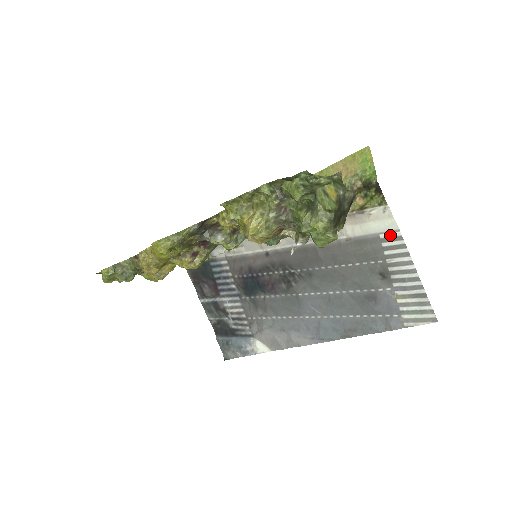
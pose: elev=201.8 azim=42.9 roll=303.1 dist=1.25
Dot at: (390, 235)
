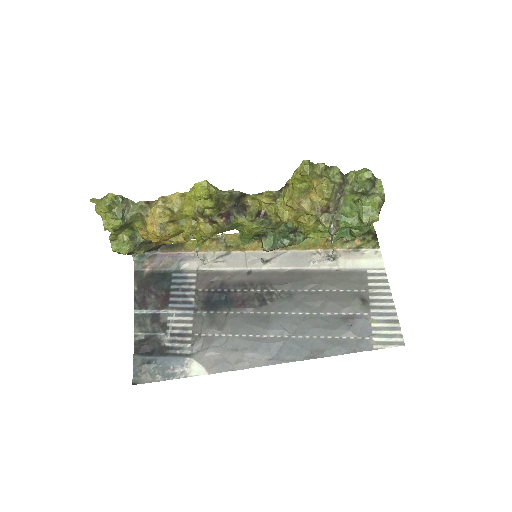
Dot at: (376, 271)
